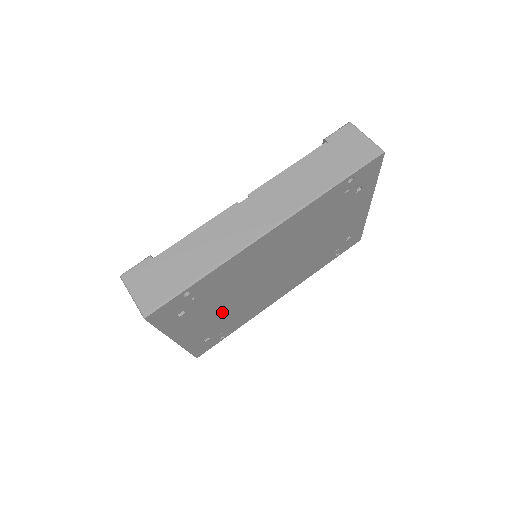
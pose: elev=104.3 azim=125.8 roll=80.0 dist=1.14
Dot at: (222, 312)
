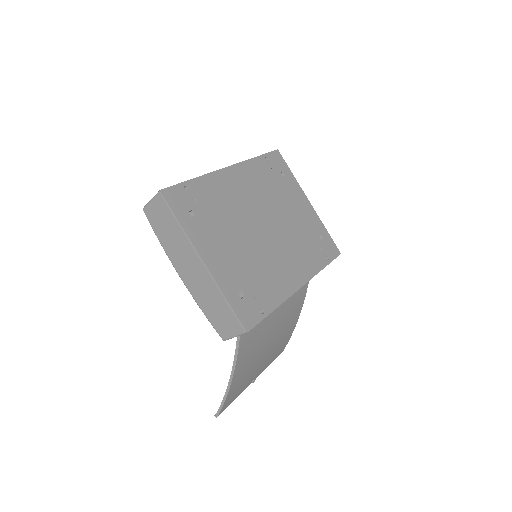
Dot at: (236, 251)
